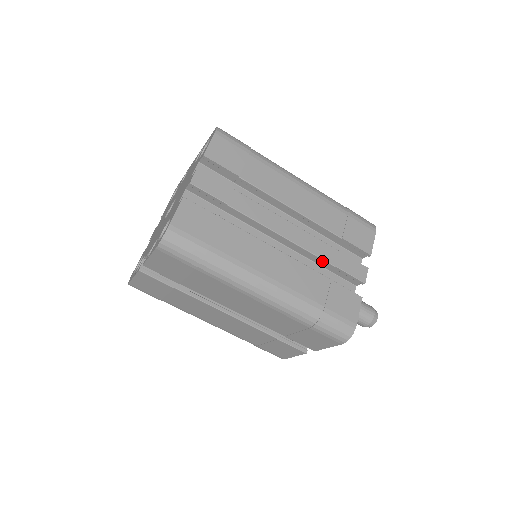
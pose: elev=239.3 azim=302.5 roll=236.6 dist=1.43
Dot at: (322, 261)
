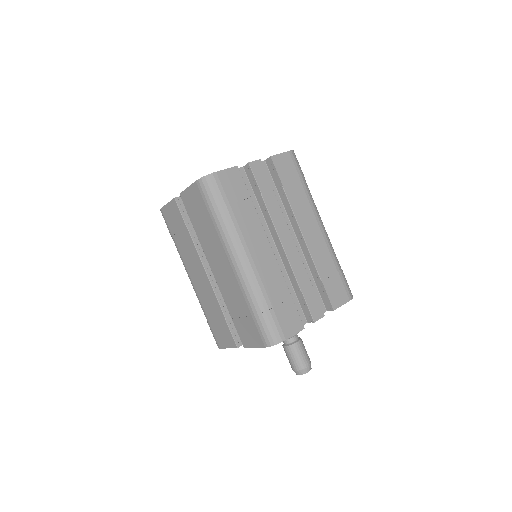
Dot at: (296, 282)
